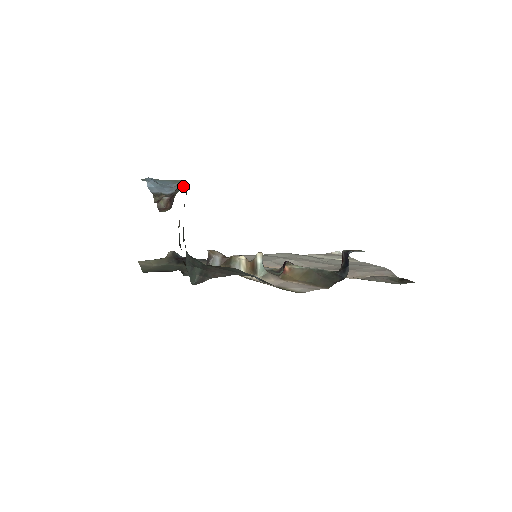
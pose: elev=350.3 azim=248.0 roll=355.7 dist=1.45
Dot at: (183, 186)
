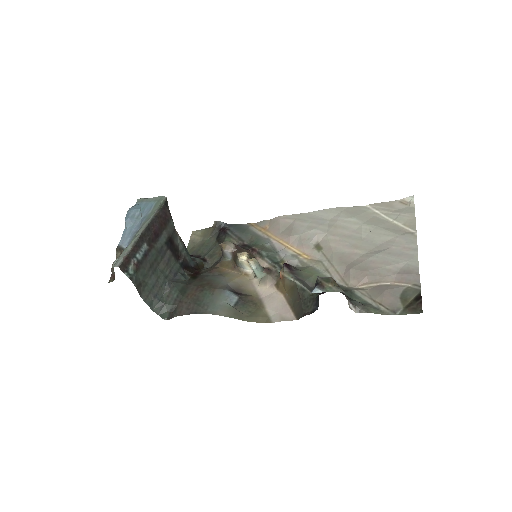
Dot at: (124, 252)
